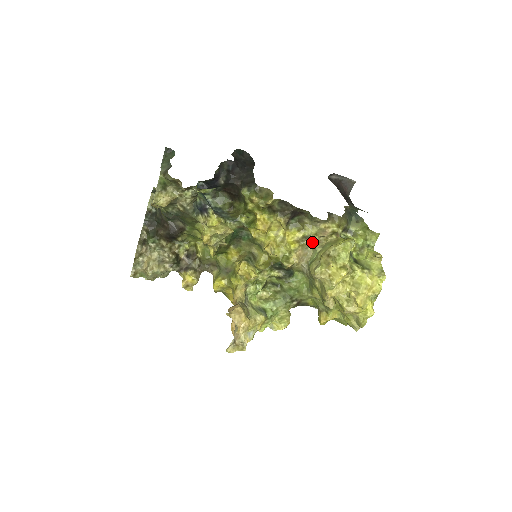
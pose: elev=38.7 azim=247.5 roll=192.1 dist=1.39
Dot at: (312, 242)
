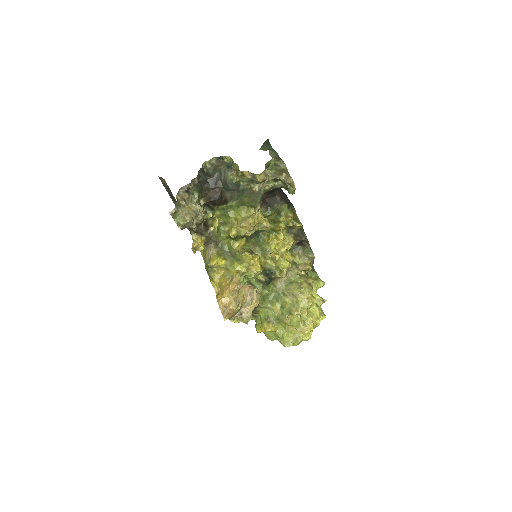
Dot at: occluded
